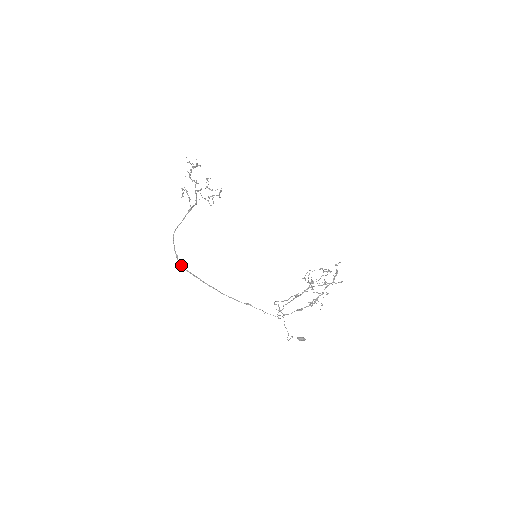
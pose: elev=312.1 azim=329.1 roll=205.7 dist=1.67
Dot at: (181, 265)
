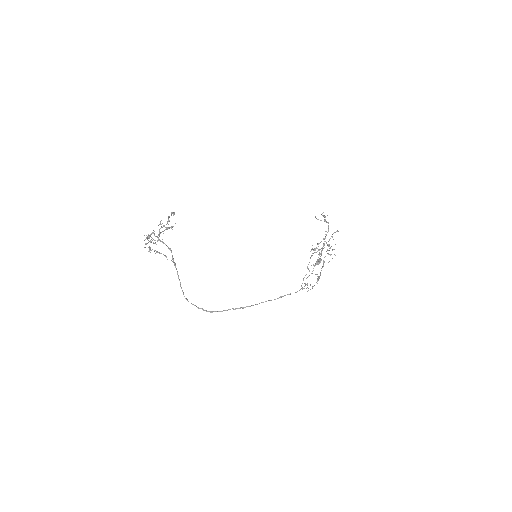
Dot at: (211, 312)
